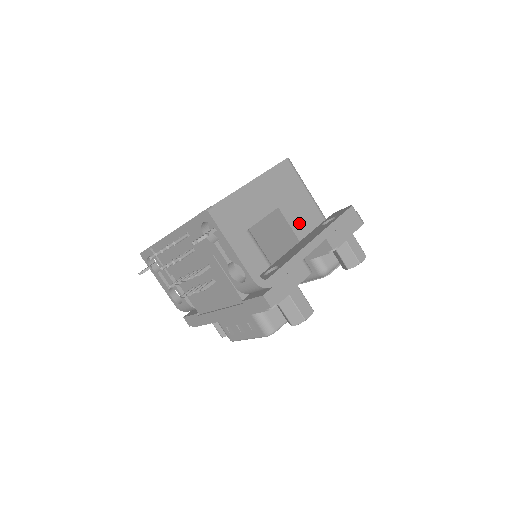
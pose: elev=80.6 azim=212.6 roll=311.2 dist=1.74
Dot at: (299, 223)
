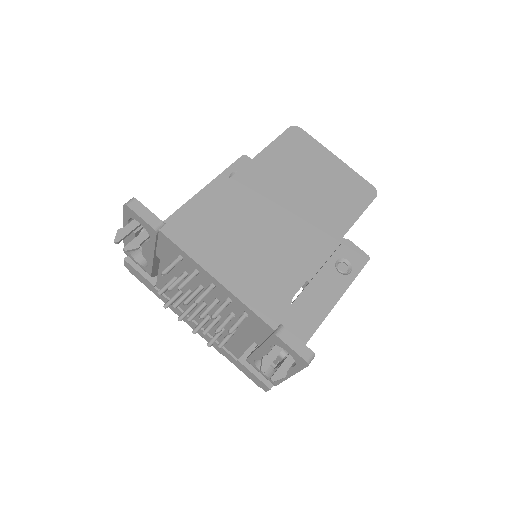
Dot at: occluded
